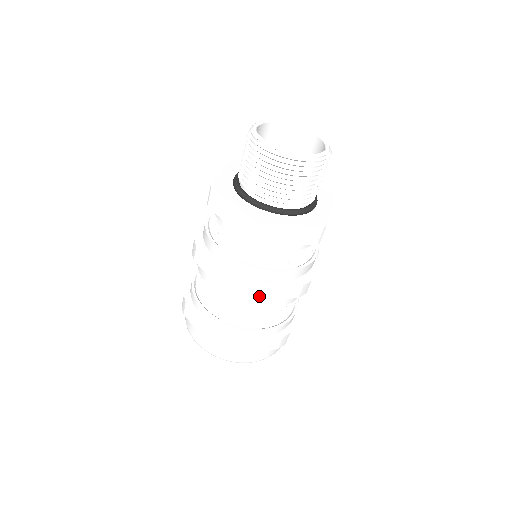
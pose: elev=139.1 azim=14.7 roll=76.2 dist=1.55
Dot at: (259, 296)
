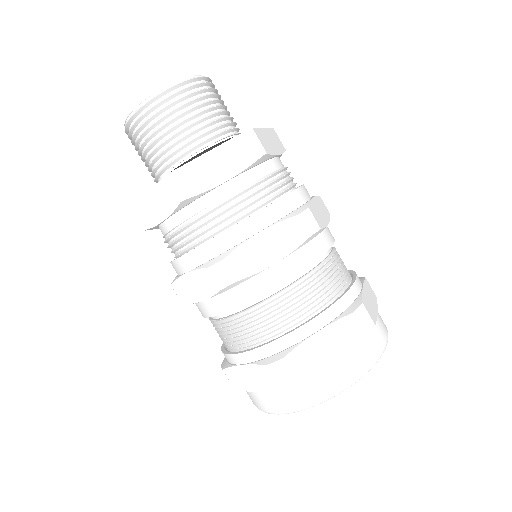
Dot at: (254, 267)
